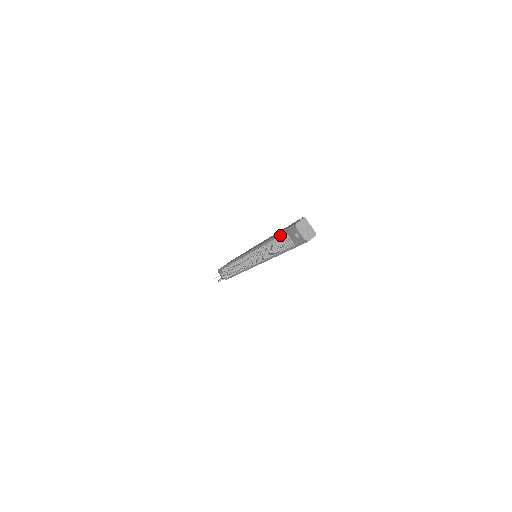
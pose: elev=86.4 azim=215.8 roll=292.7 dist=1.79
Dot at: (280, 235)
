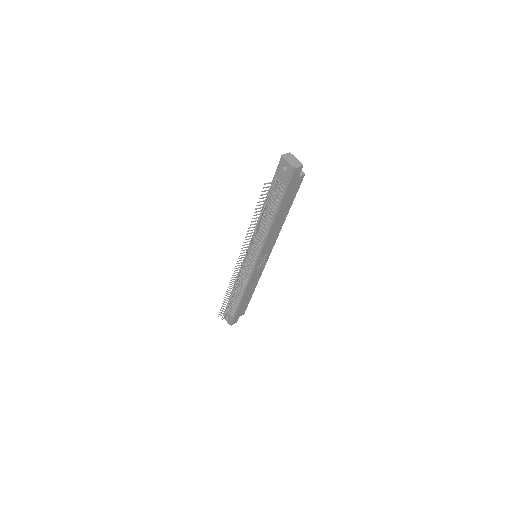
Dot at: occluded
